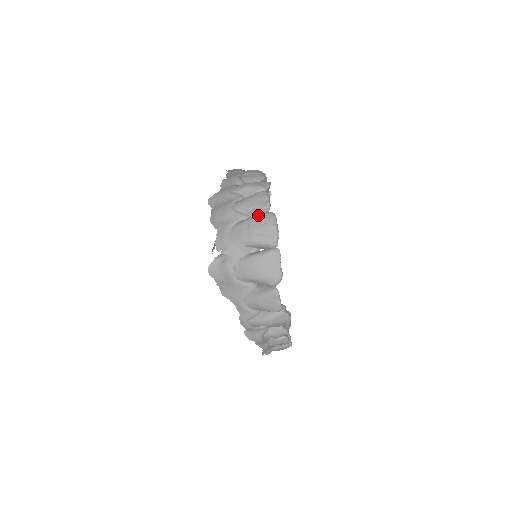
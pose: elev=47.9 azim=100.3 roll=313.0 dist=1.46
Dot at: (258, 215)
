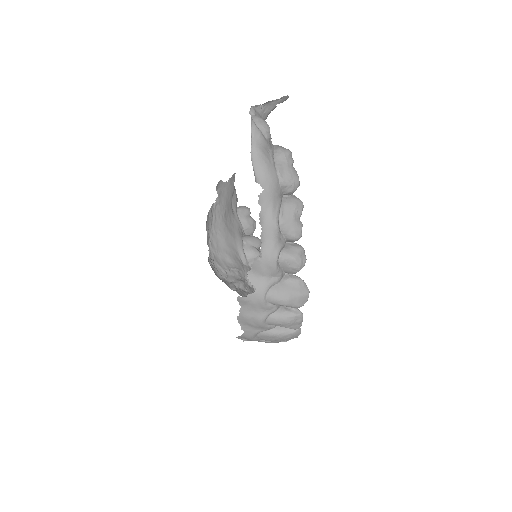
Dot at: (287, 333)
